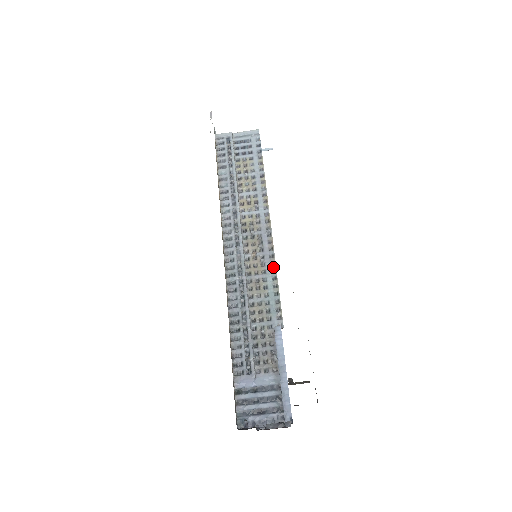
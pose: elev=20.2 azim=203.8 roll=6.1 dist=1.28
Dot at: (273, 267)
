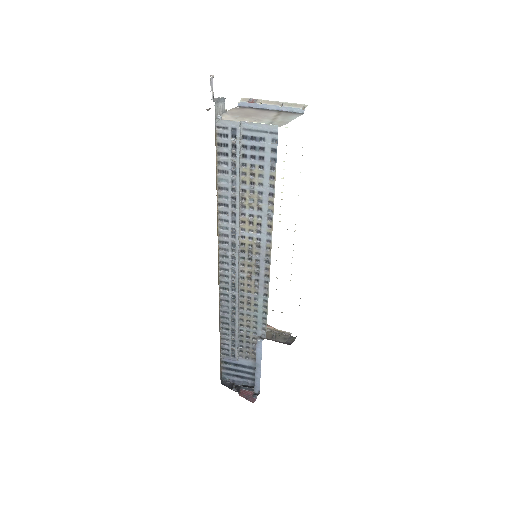
Dot at: (266, 292)
